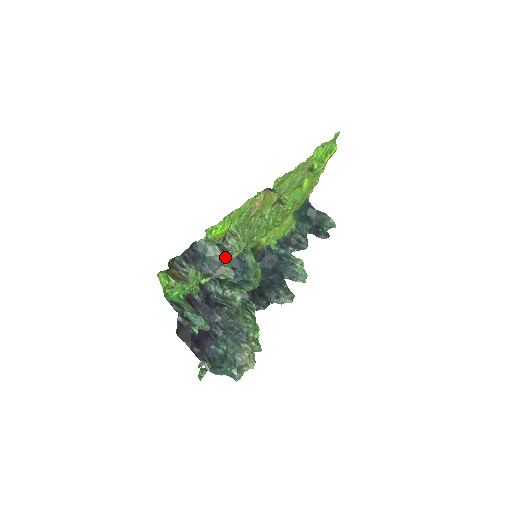
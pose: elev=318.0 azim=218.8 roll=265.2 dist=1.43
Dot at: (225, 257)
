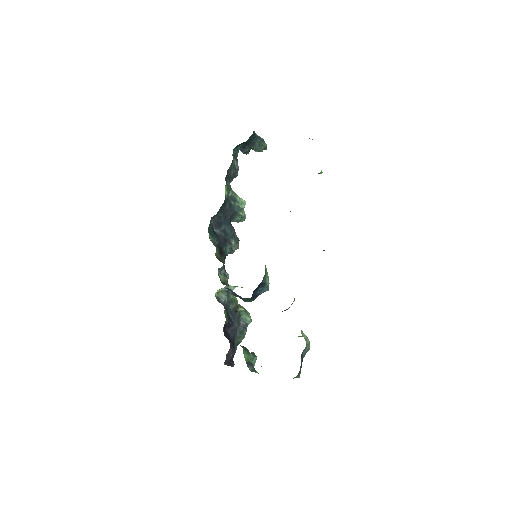
Dot at: occluded
